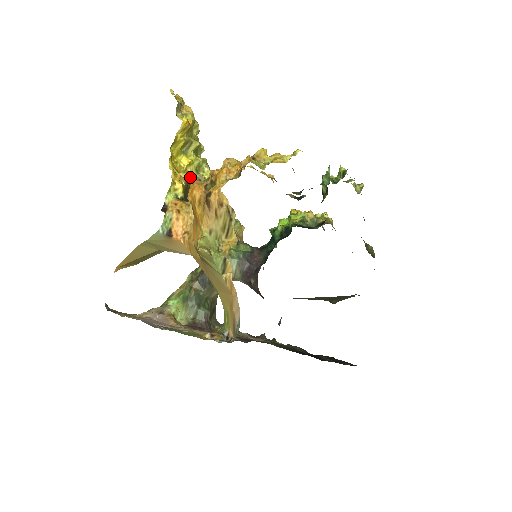
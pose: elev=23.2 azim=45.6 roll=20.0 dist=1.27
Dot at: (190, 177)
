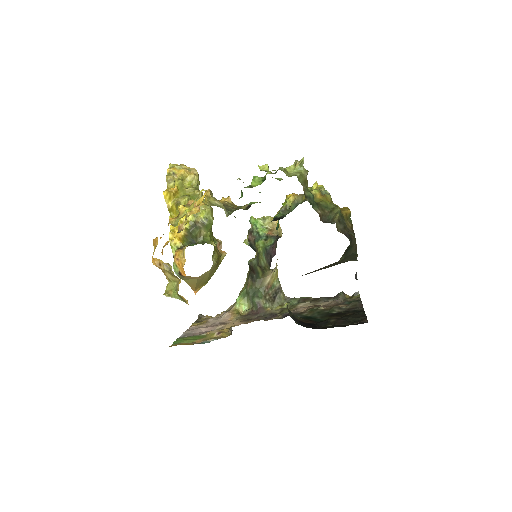
Dot at: (191, 224)
